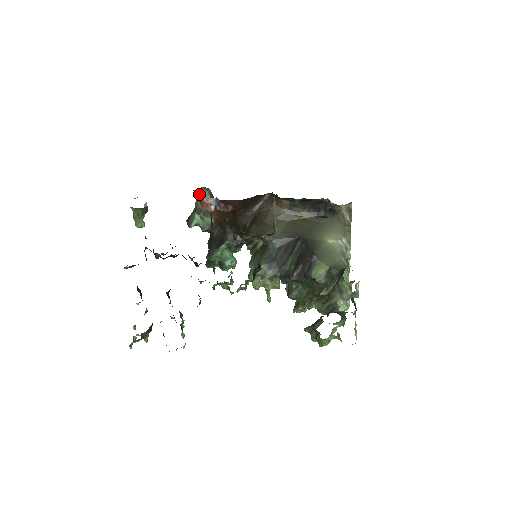
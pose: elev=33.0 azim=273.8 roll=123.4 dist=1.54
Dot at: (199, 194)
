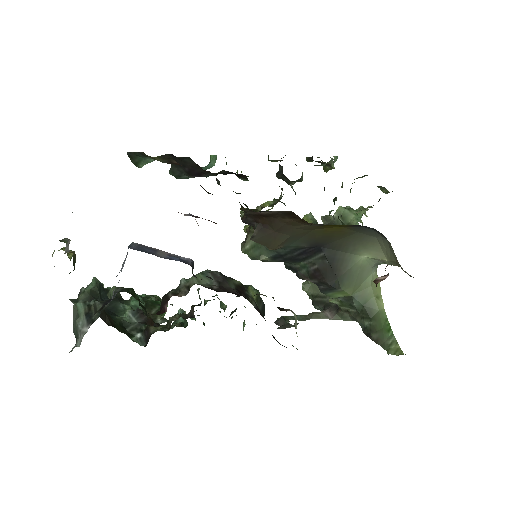
Dot at: occluded
